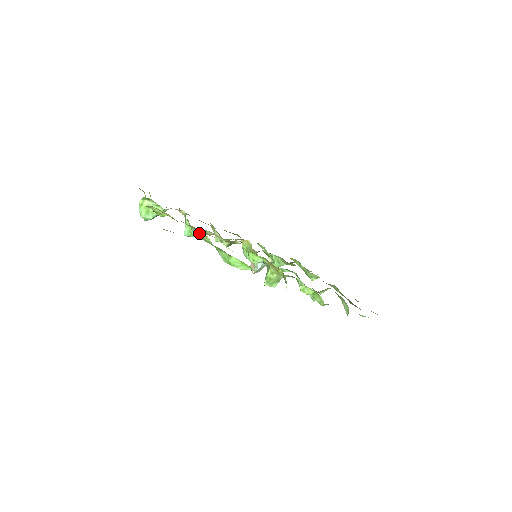
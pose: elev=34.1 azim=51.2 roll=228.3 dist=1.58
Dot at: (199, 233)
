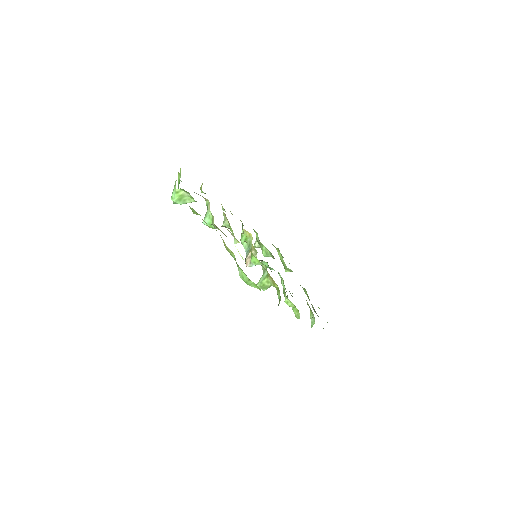
Dot at: occluded
